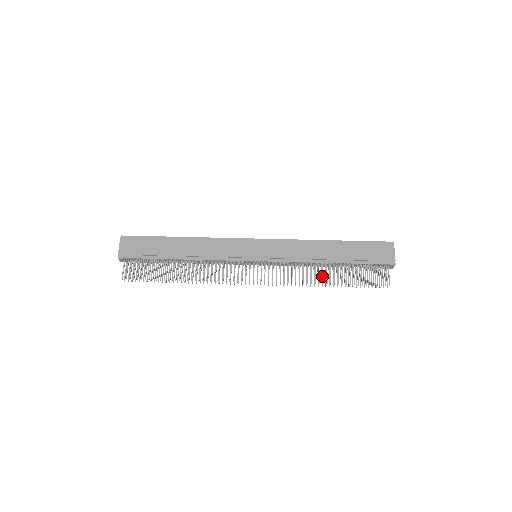
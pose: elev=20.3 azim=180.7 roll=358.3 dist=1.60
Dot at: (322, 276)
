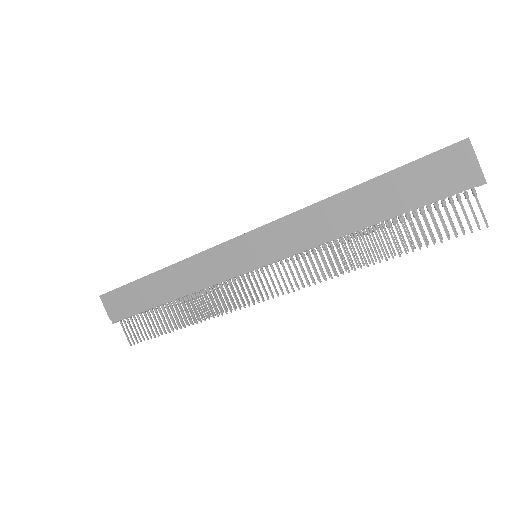
Dot at: occluded
